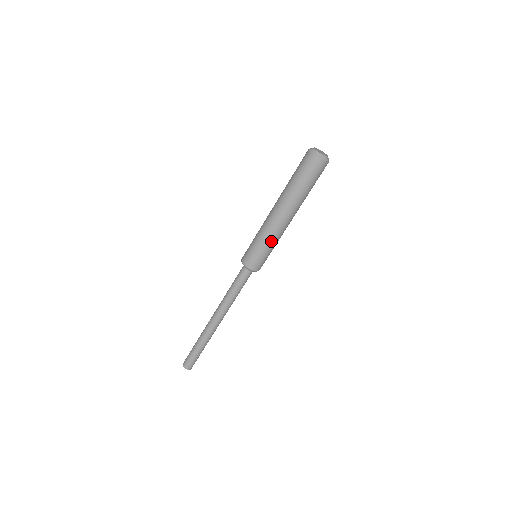
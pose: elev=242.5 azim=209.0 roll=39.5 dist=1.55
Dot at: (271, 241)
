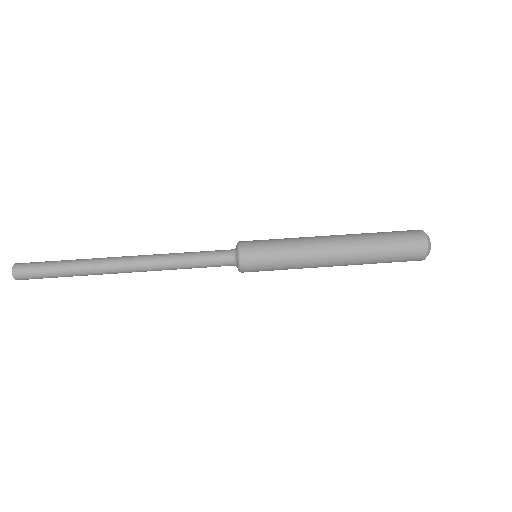
Dot at: (295, 257)
